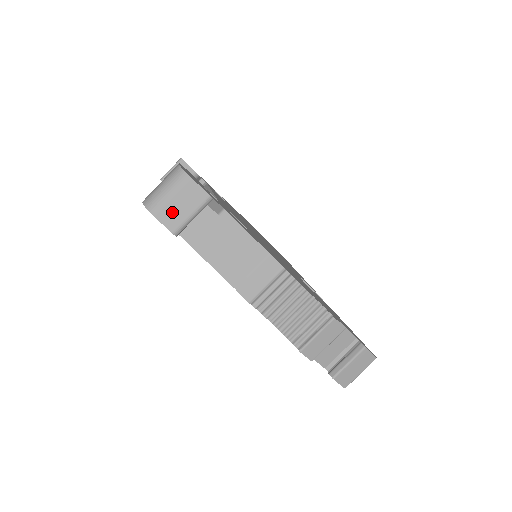
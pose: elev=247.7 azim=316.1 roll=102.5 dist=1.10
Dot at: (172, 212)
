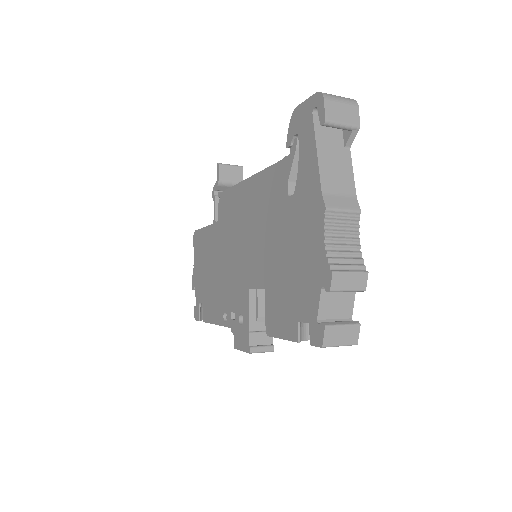
Dot at: (335, 110)
